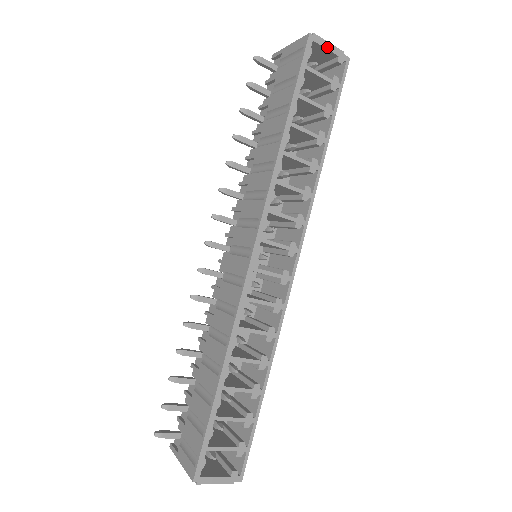
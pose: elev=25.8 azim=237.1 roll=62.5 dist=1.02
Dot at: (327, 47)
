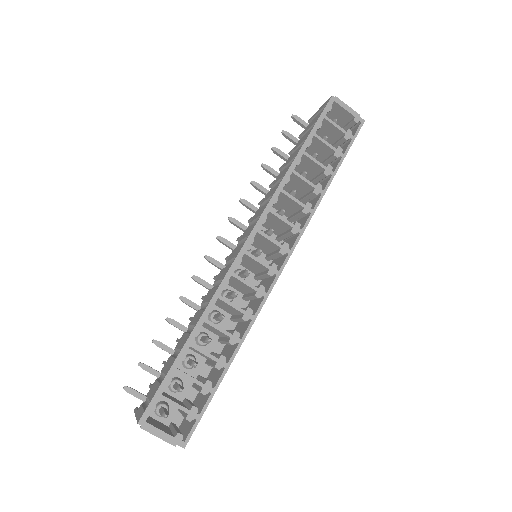
Dot at: (346, 108)
